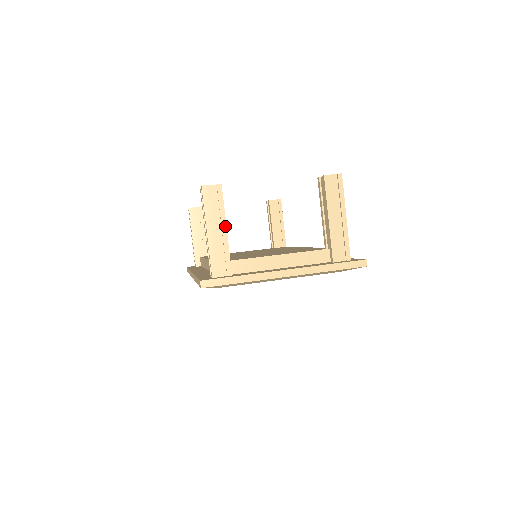
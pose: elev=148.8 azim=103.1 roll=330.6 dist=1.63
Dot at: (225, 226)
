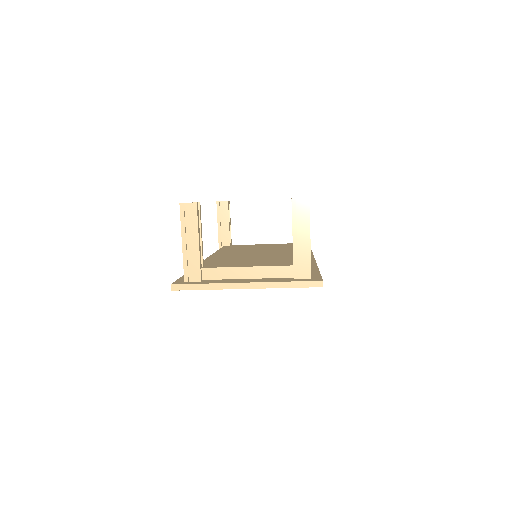
Dot at: (198, 239)
